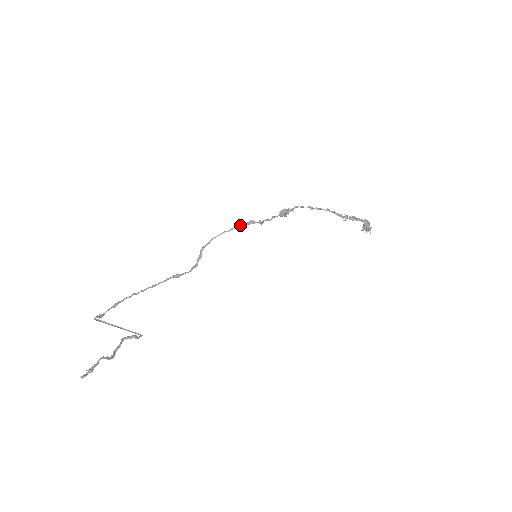
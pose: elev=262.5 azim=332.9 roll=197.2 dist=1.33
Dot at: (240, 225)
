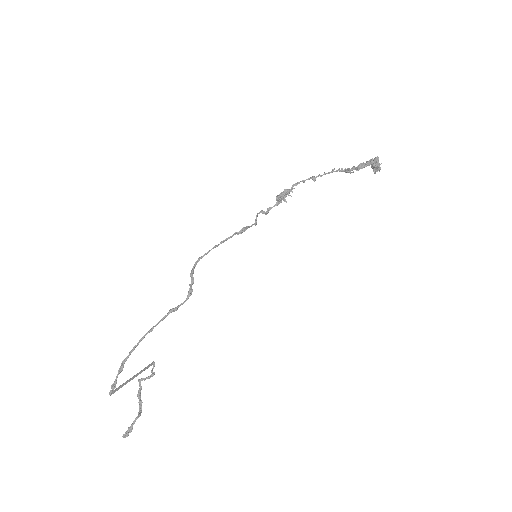
Dot at: (232, 236)
